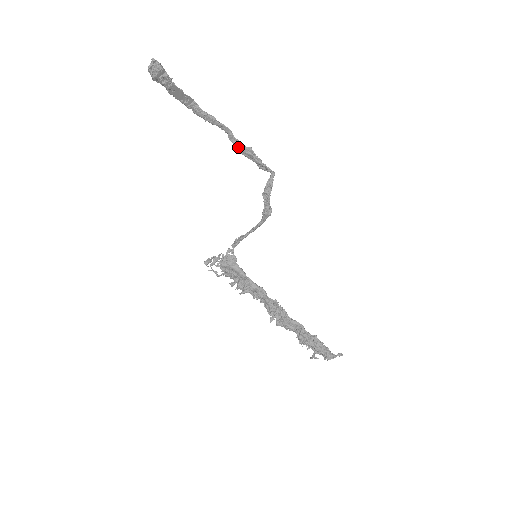
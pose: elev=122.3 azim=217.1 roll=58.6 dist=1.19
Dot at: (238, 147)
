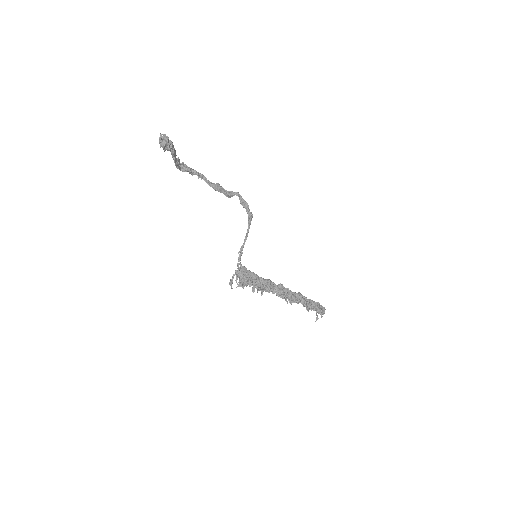
Dot at: (213, 185)
